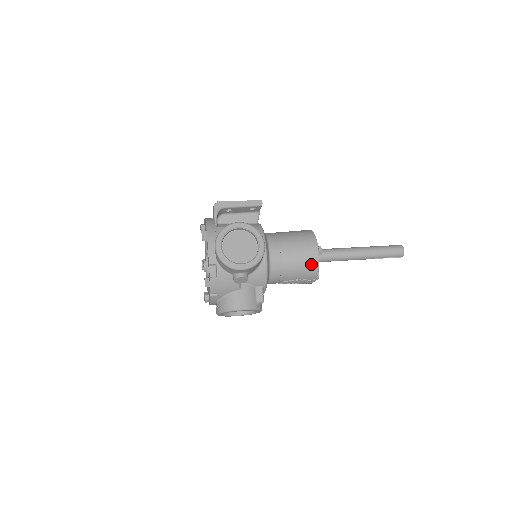
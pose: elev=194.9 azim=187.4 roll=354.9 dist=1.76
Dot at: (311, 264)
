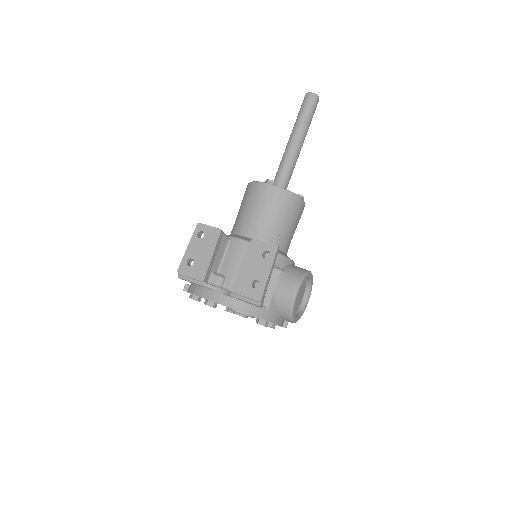
Dot at: occluded
